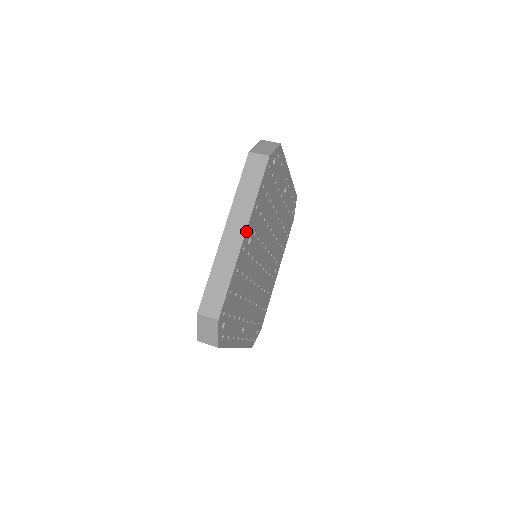
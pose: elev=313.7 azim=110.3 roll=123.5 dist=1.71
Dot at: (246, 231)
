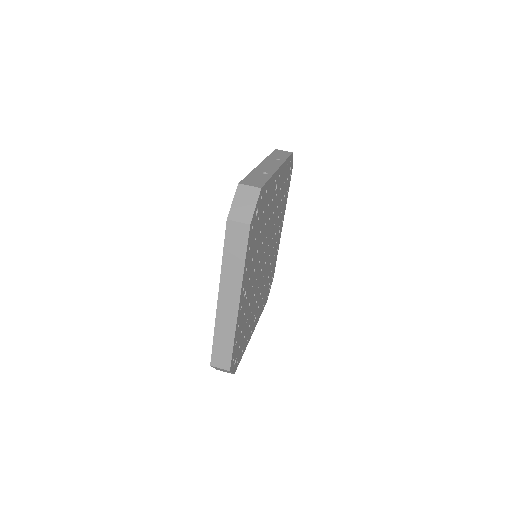
Dot at: (240, 299)
